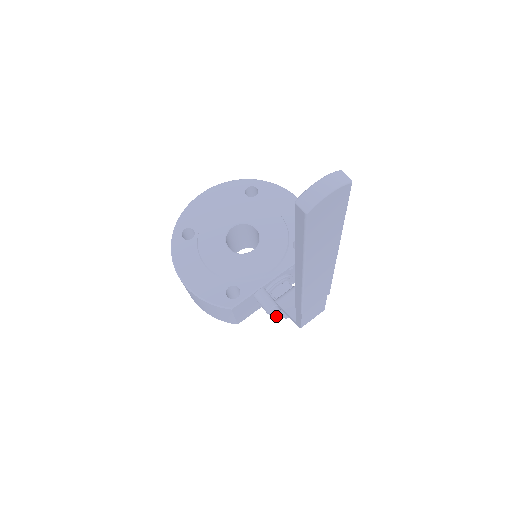
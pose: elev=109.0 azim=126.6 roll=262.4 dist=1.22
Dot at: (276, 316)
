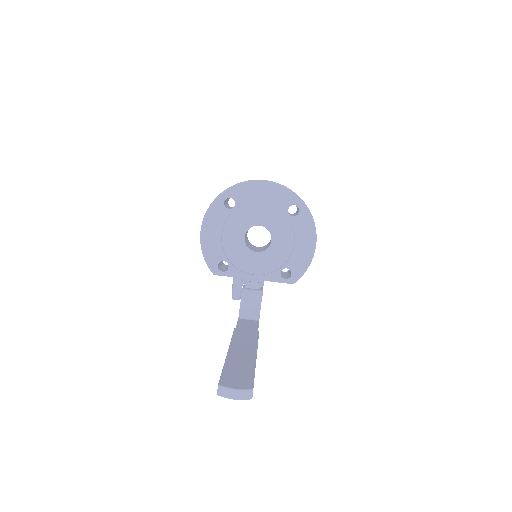
Dot at: occluded
